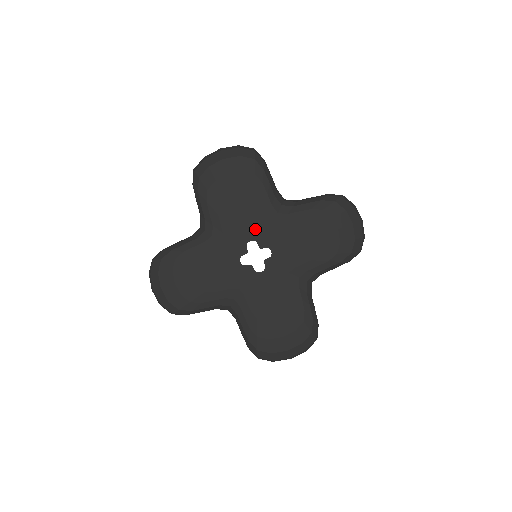
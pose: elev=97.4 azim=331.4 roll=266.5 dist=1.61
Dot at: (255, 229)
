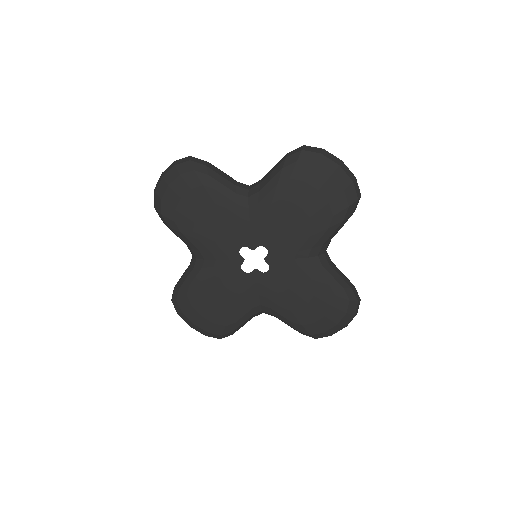
Dot at: (279, 246)
